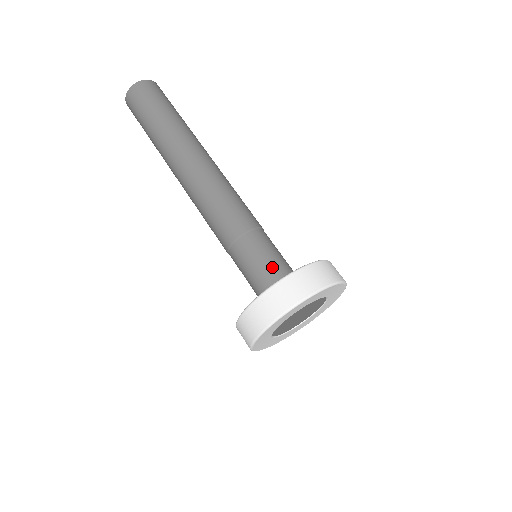
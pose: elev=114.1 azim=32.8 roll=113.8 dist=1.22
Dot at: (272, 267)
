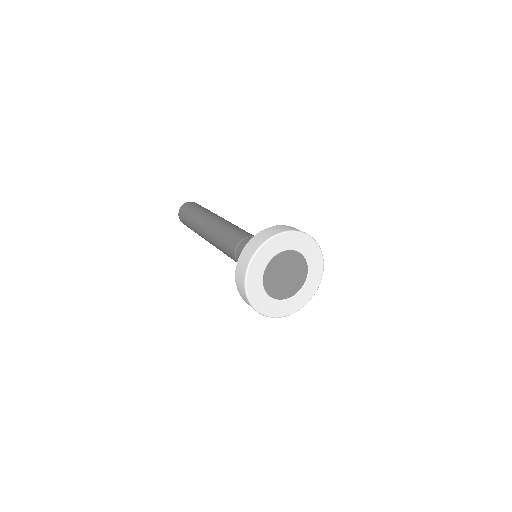
Dot at: occluded
